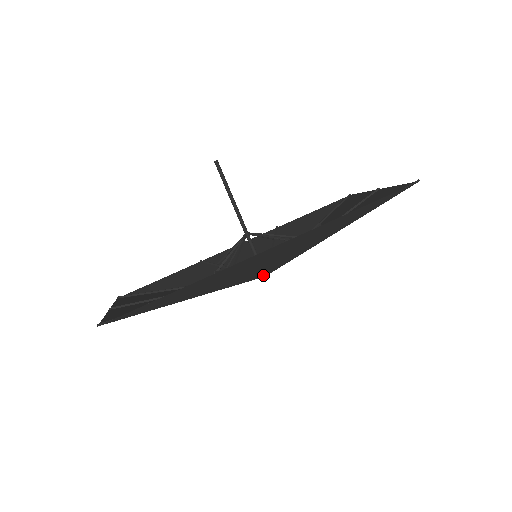
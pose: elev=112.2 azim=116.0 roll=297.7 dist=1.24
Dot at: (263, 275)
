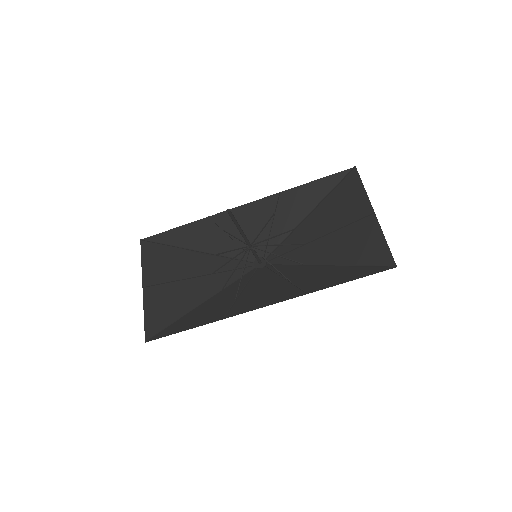
Dot at: (260, 268)
